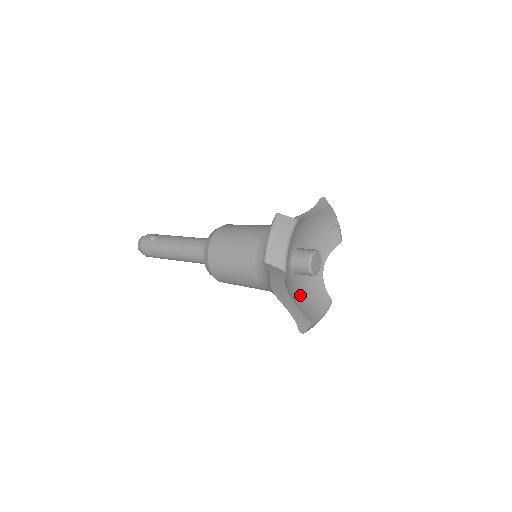
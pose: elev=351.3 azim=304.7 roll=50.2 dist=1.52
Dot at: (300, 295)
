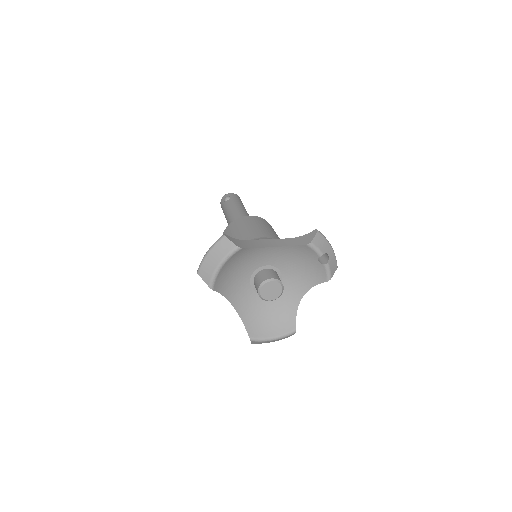
Dot at: (258, 310)
